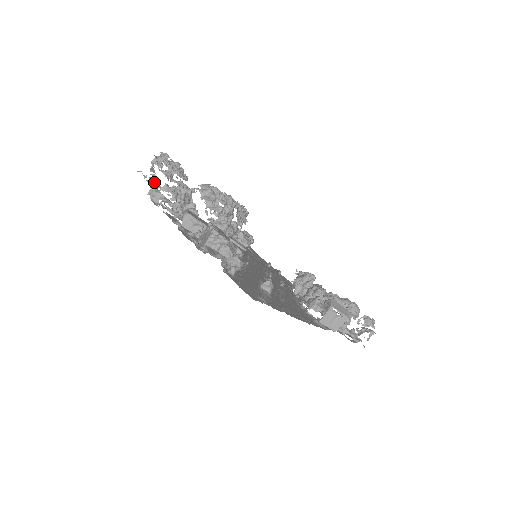
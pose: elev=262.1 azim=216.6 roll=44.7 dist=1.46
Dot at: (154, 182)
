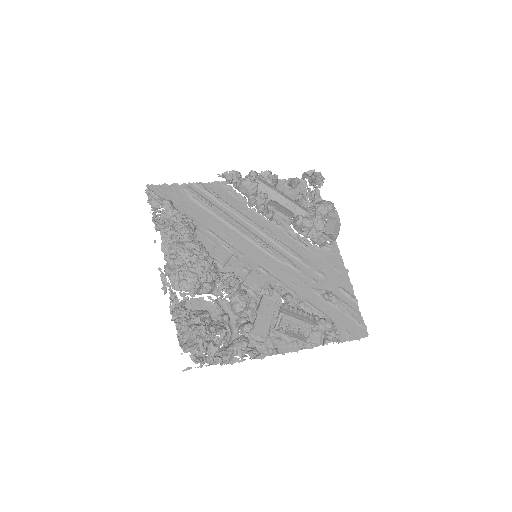
Dot at: (213, 359)
